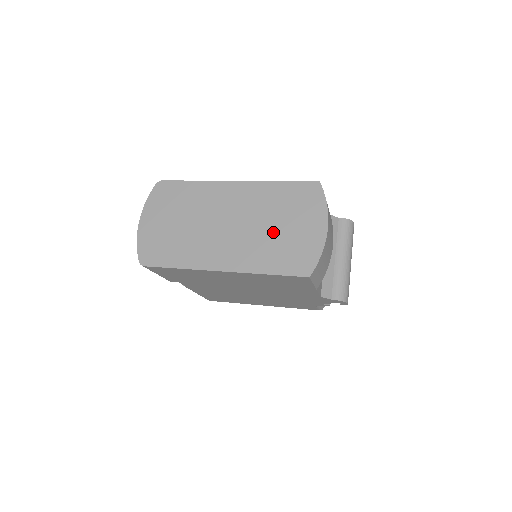
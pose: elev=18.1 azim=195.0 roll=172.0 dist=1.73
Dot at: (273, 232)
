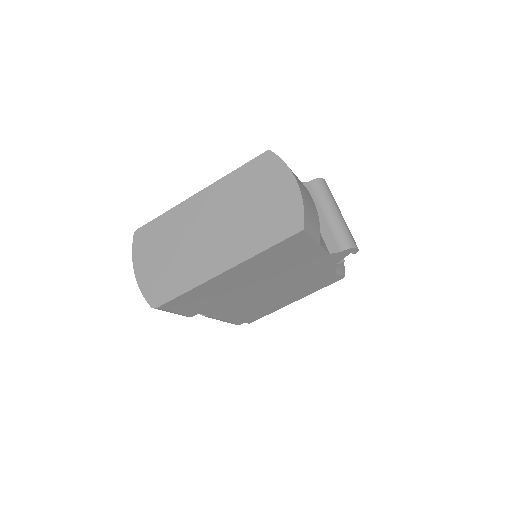
Dot at: (252, 213)
